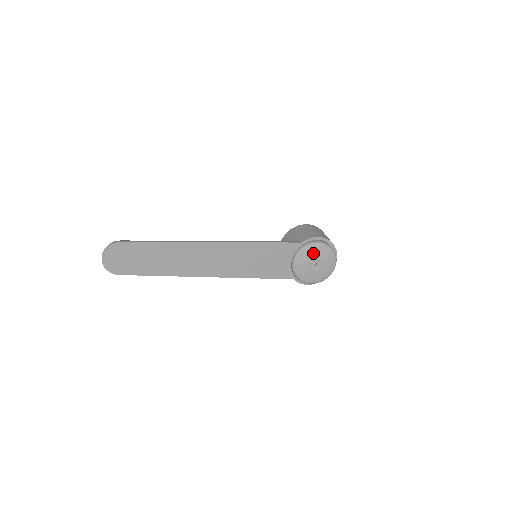
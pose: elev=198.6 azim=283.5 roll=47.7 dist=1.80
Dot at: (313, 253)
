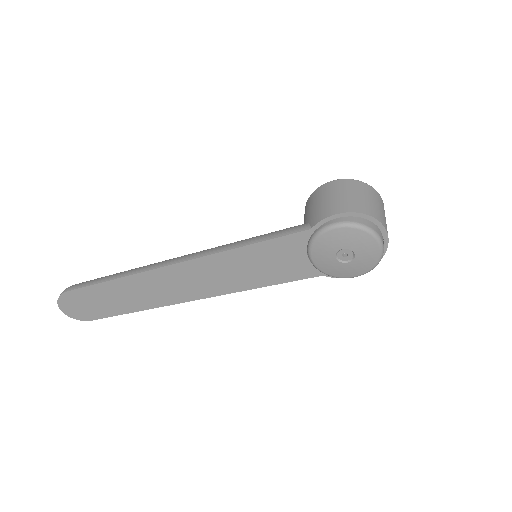
Dot at: (333, 241)
